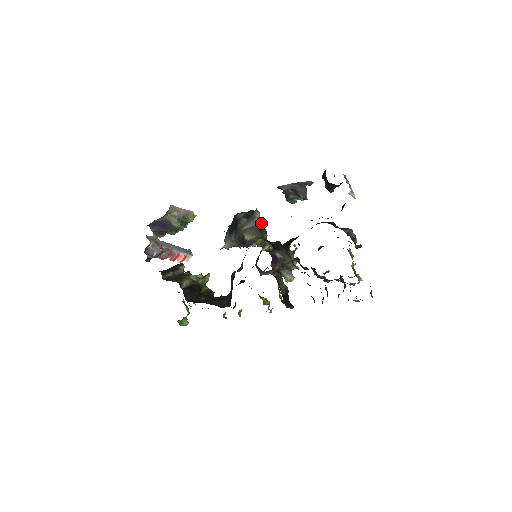
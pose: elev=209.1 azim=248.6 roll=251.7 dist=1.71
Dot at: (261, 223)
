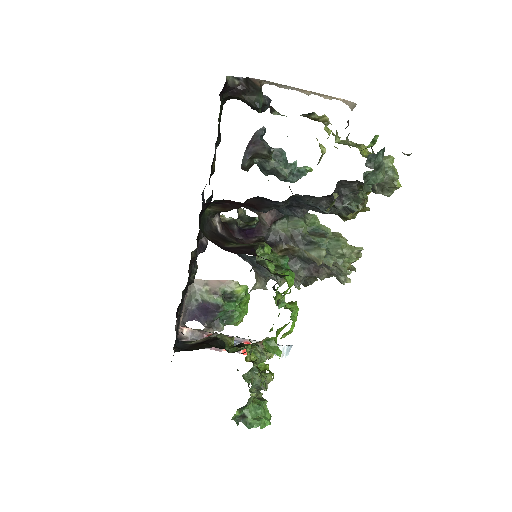
Dot at: occluded
